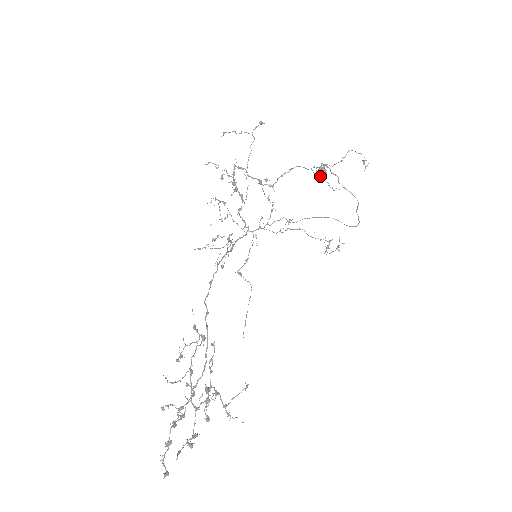
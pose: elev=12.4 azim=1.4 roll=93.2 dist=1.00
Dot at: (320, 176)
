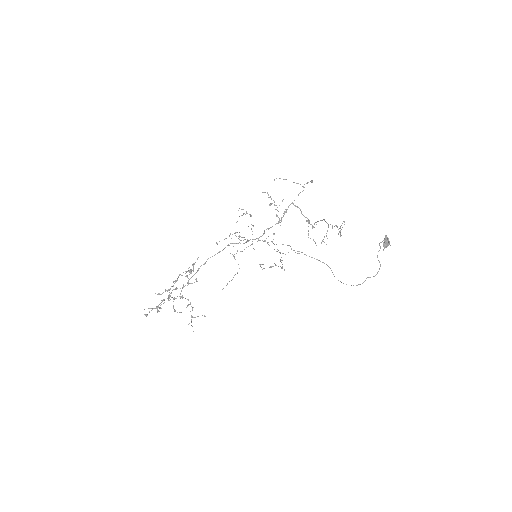
Dot at: (383, 245)
